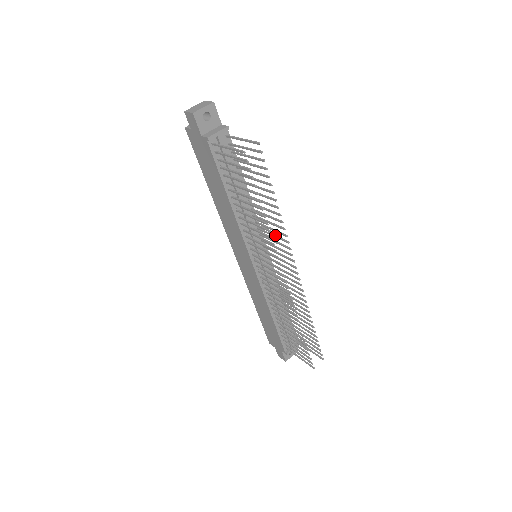
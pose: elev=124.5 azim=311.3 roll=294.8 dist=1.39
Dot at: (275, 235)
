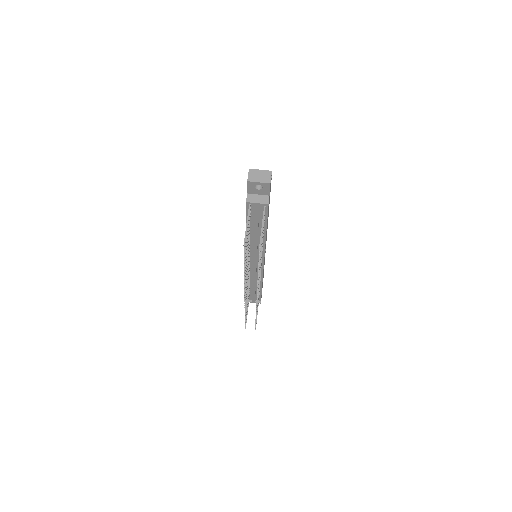
Dot at: occluded
